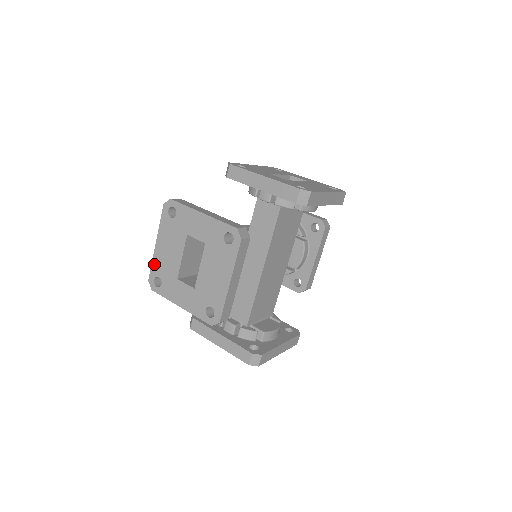
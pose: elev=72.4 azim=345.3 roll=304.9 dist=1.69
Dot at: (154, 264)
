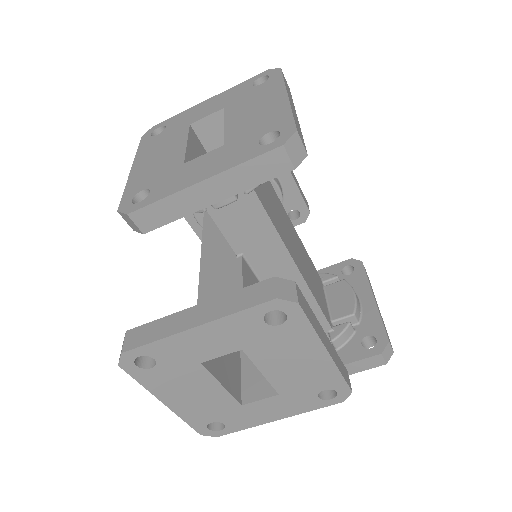
Dot at: (189, 419)
